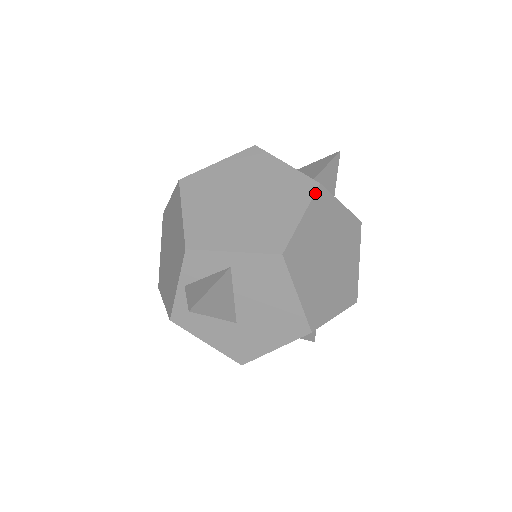
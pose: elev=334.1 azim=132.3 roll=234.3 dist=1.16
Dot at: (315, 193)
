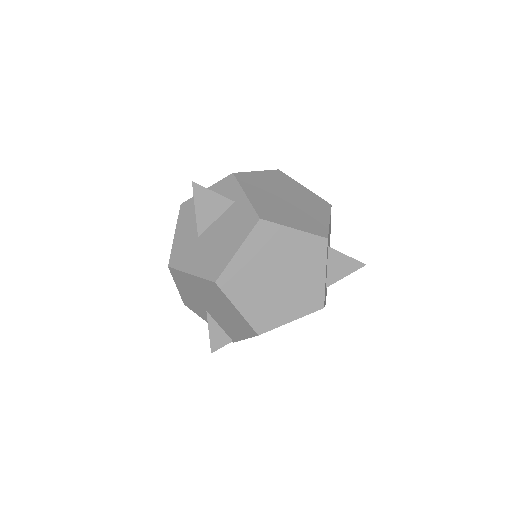
Dot at: (318, 236)
